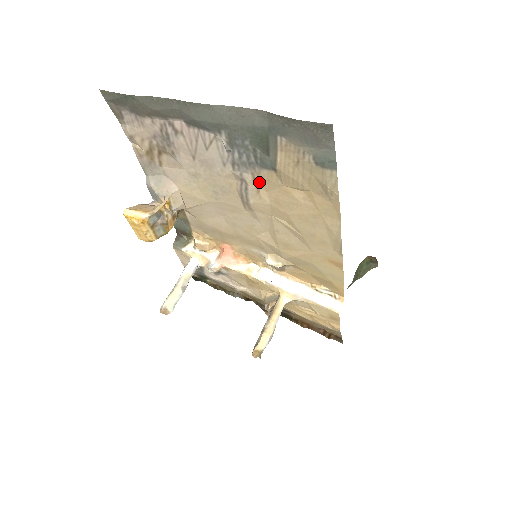
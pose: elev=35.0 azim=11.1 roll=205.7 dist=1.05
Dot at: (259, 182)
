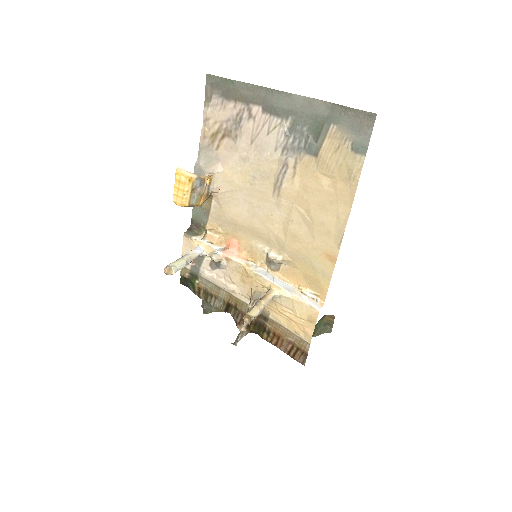
Dot at: (298, 167)
